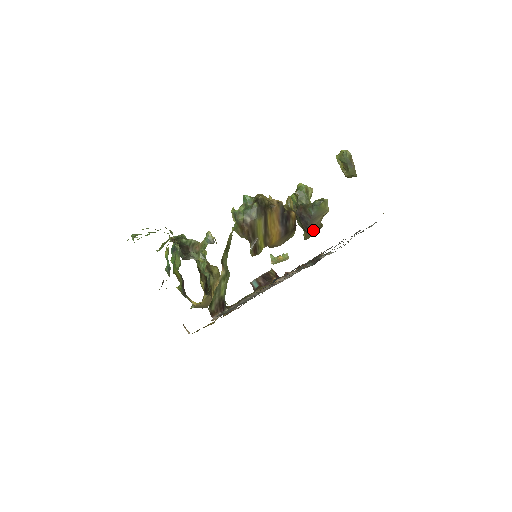
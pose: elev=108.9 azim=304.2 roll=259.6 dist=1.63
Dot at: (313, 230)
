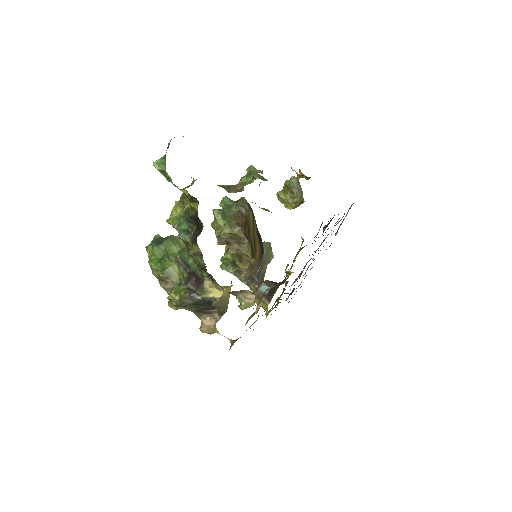
Dot at: (261, 282)
